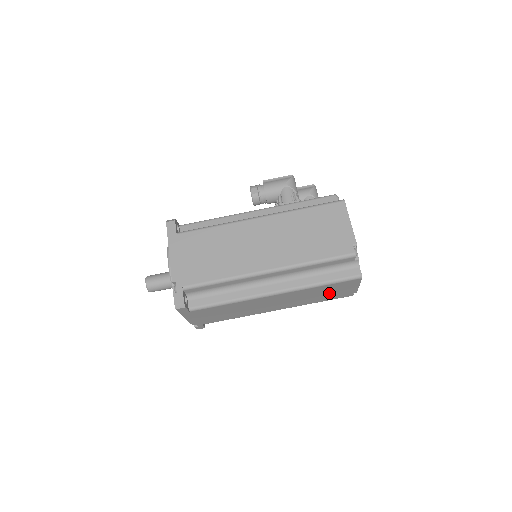
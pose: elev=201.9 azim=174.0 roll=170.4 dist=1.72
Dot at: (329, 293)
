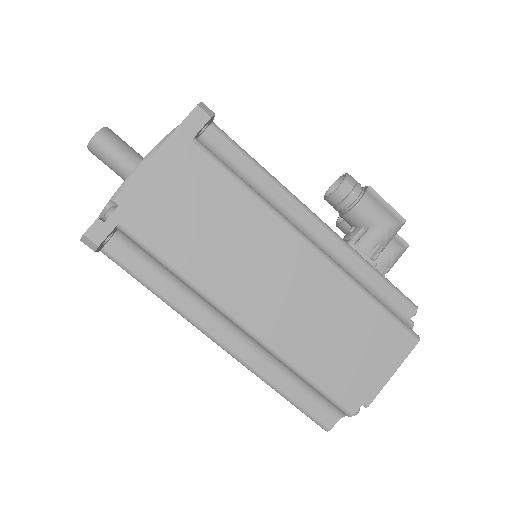
Dot at: occluded
